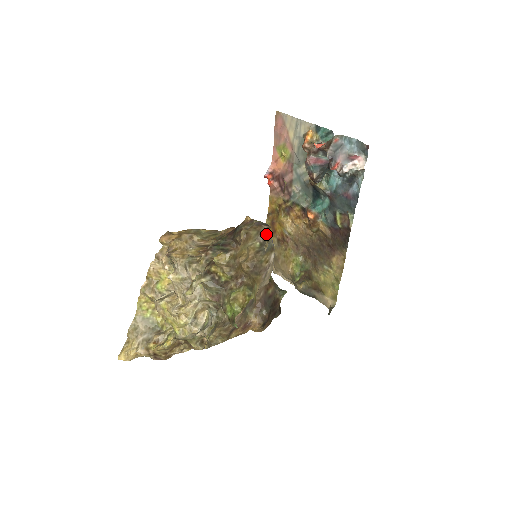
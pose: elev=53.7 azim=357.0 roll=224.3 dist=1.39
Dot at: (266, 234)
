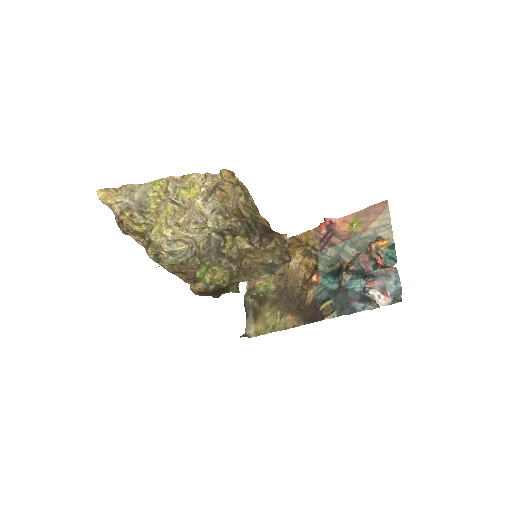
Dot at: (282, 263)
